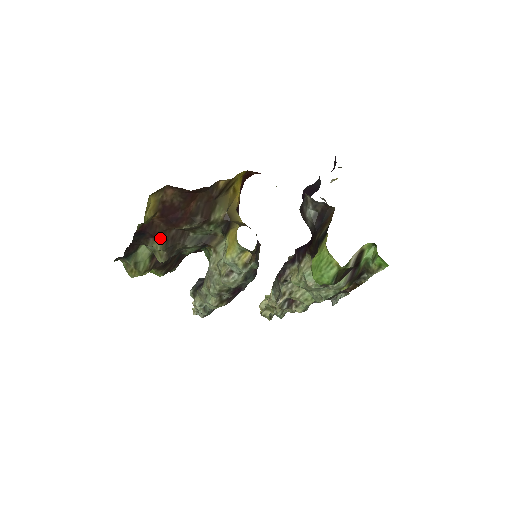
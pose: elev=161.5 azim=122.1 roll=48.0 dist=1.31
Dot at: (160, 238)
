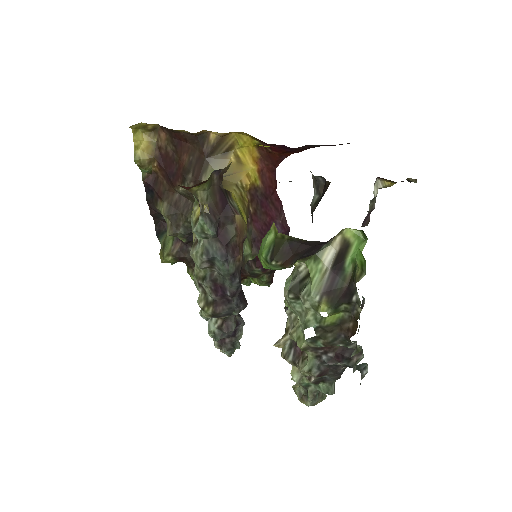
Dot at: (164, 199)
